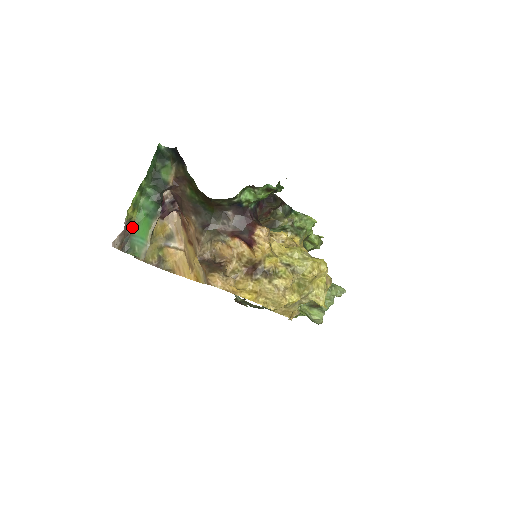
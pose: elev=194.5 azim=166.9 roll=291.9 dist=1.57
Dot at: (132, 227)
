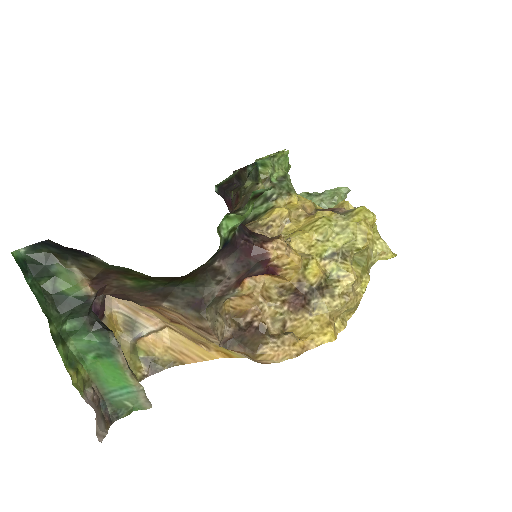
Dot at: (94, 386)
